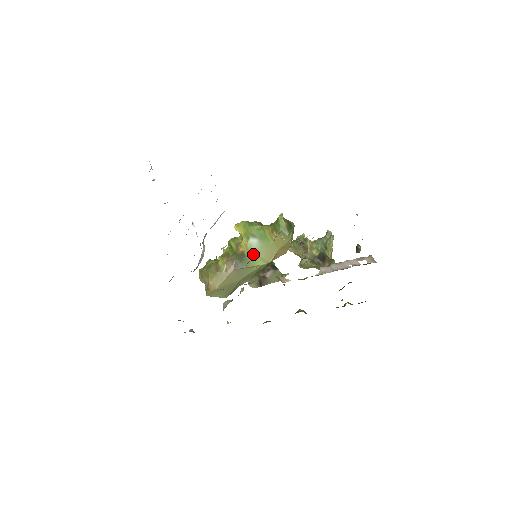
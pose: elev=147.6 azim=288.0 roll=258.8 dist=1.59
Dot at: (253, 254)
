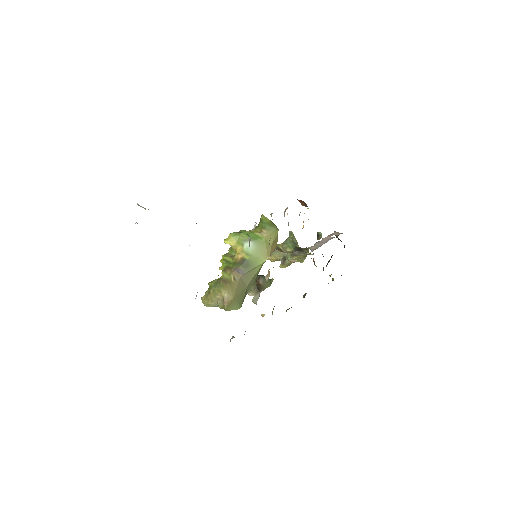
Dot at: (252, 256)
